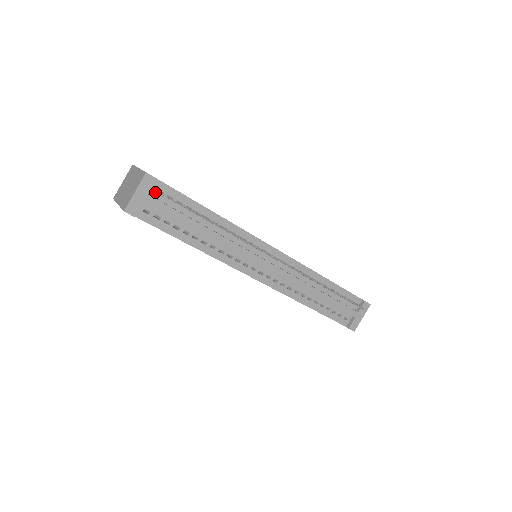
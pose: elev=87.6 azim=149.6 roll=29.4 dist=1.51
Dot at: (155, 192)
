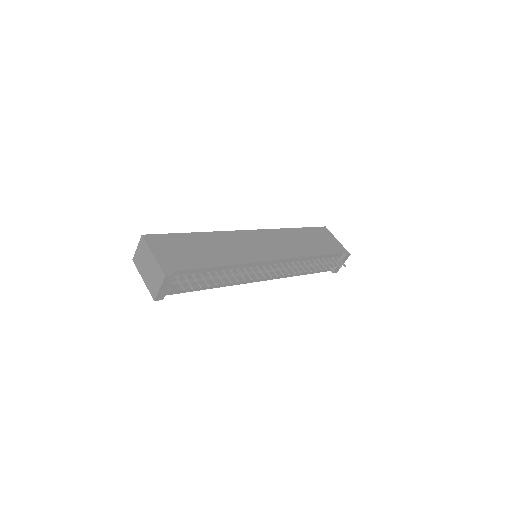
Dot at: (174, 278)
